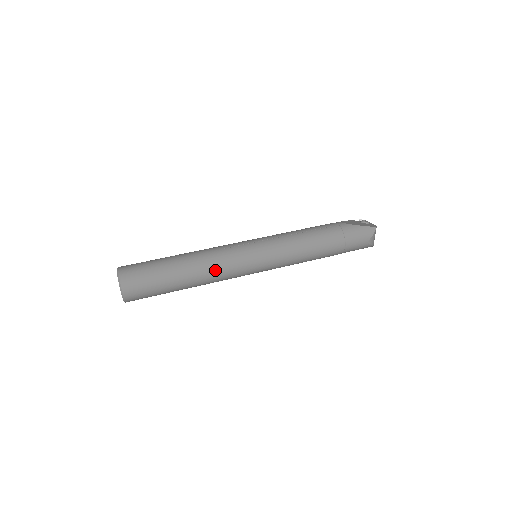
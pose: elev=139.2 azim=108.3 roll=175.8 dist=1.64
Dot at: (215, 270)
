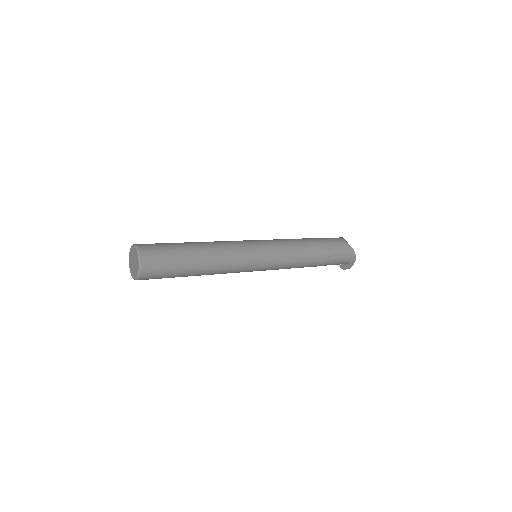
Dot at: (220, 242)
